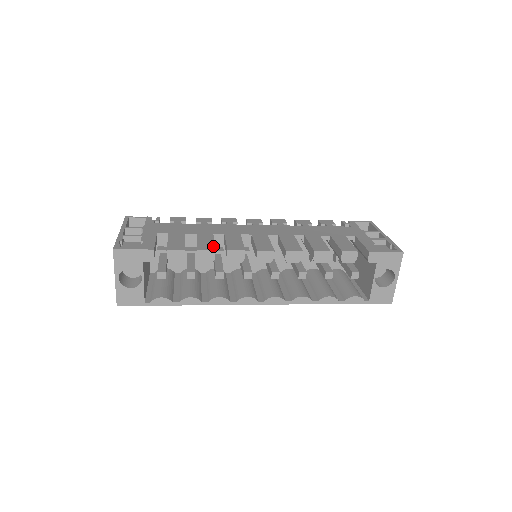
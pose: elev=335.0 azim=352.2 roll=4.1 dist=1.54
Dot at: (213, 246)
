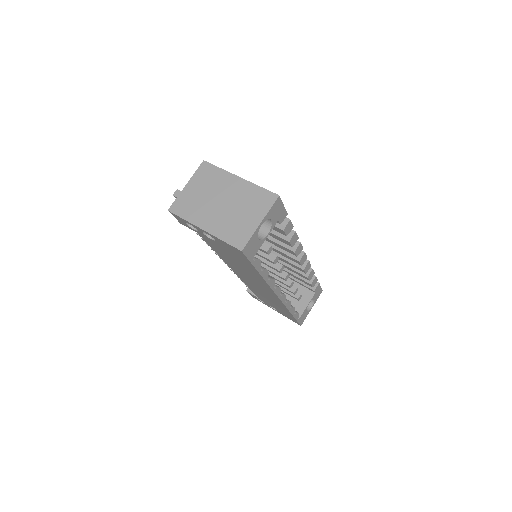
Dot at: occluded
